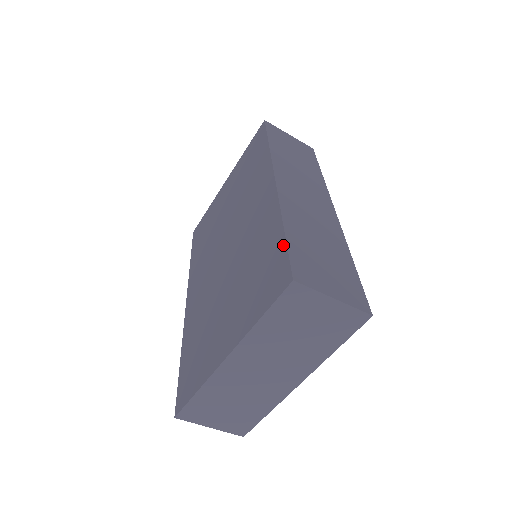
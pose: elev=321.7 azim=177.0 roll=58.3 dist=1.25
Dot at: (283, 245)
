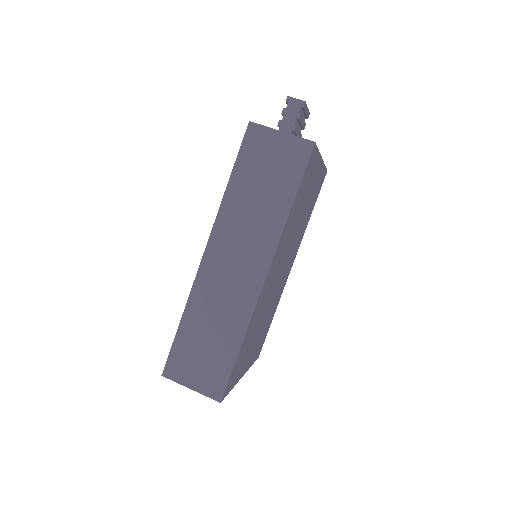
Dot at: (175, 338)
